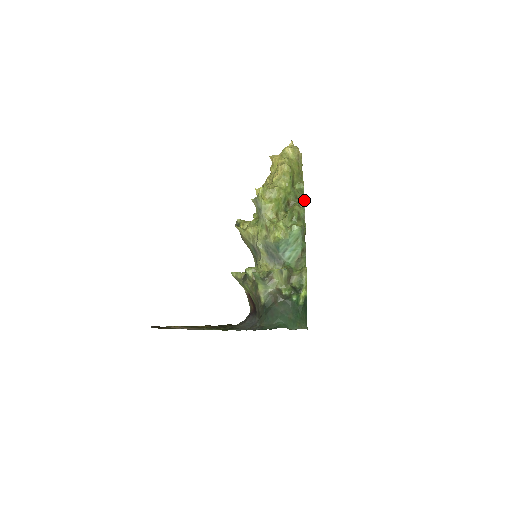
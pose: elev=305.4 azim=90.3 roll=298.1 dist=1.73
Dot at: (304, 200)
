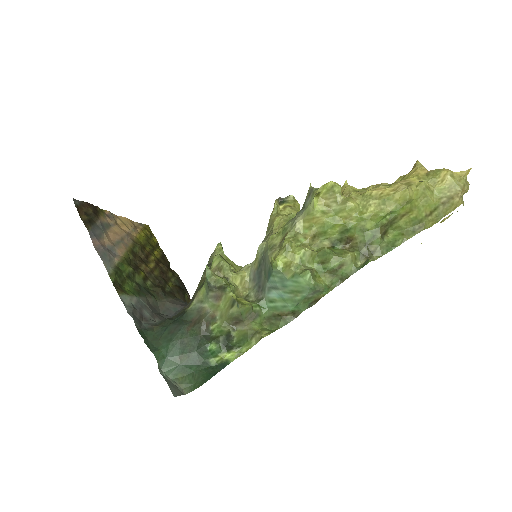
Dot at: (372, 259)
